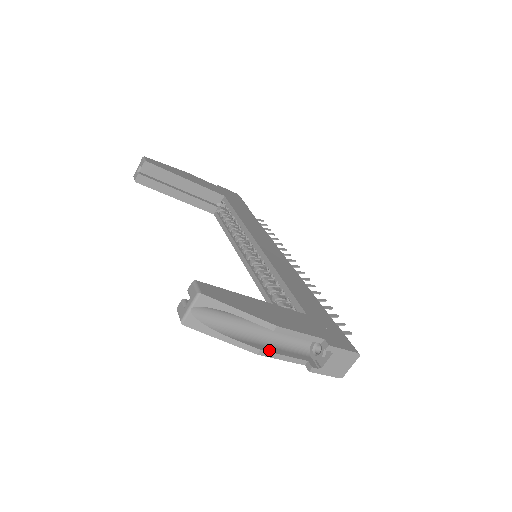
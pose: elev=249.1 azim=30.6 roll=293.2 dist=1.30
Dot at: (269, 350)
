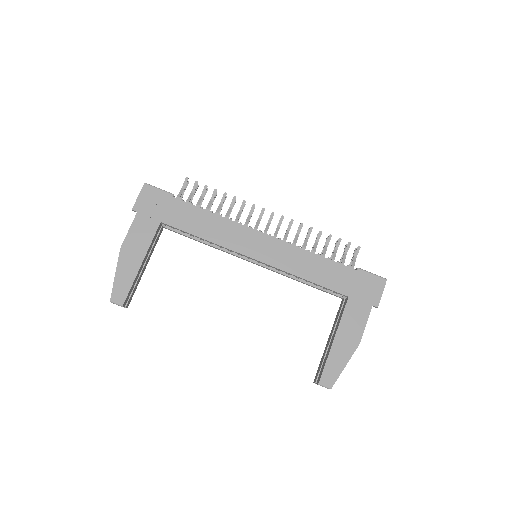
Dot at: occluded
